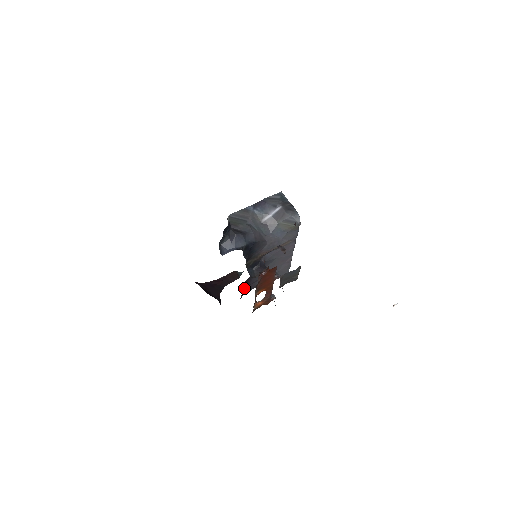
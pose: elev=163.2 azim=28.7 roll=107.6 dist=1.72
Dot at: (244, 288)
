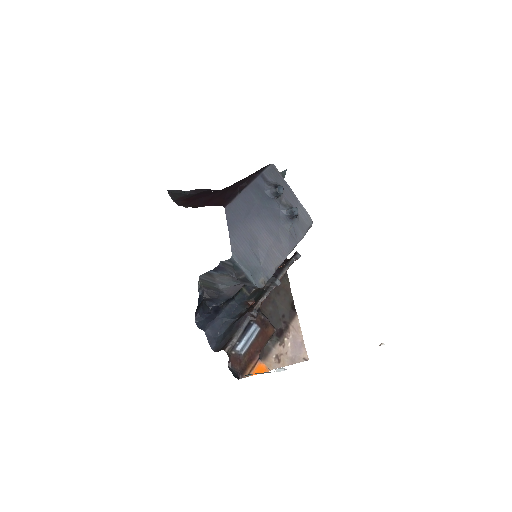
Dot at: occluded
